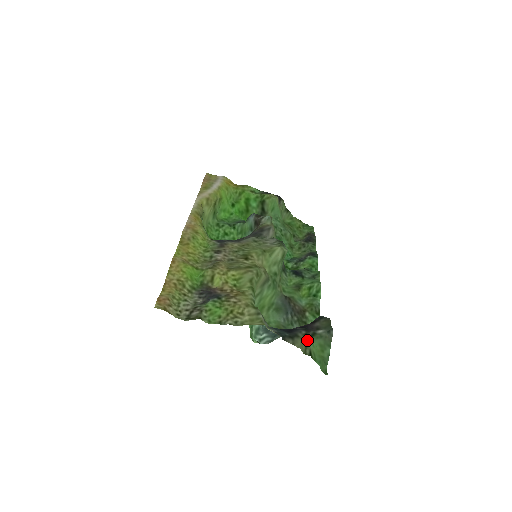
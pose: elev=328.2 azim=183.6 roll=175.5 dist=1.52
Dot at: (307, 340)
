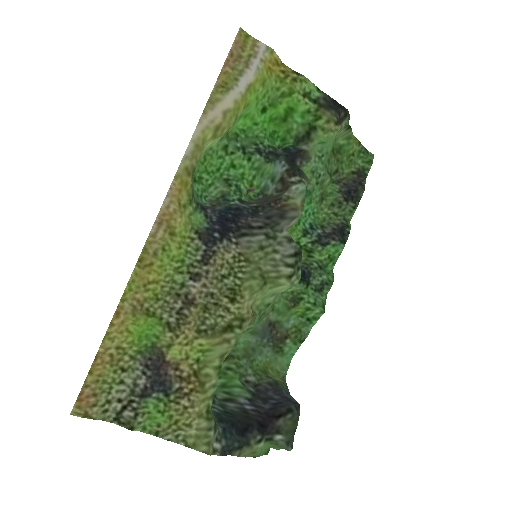
Dot at: (257, 451)
